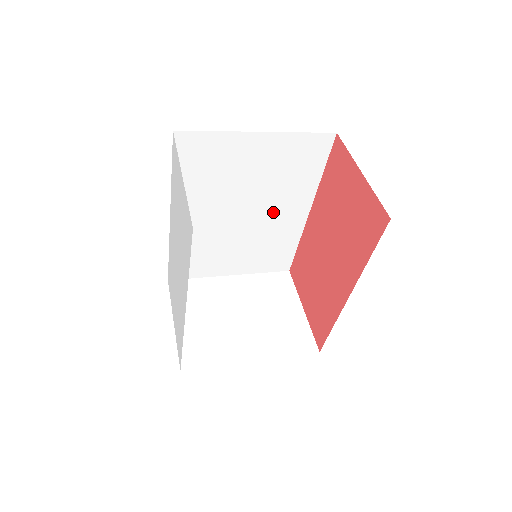
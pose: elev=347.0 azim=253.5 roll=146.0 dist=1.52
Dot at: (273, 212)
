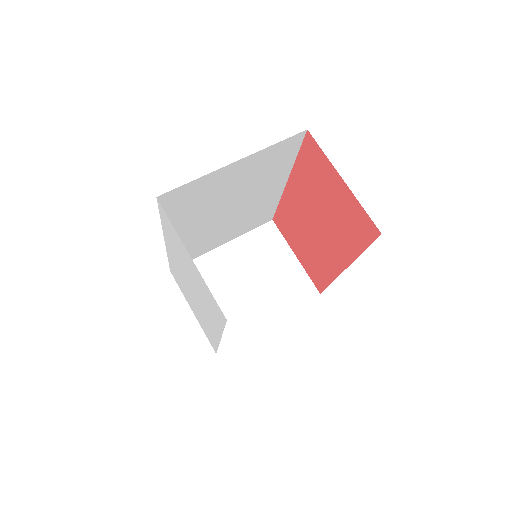
Dot at: (254, 197)
